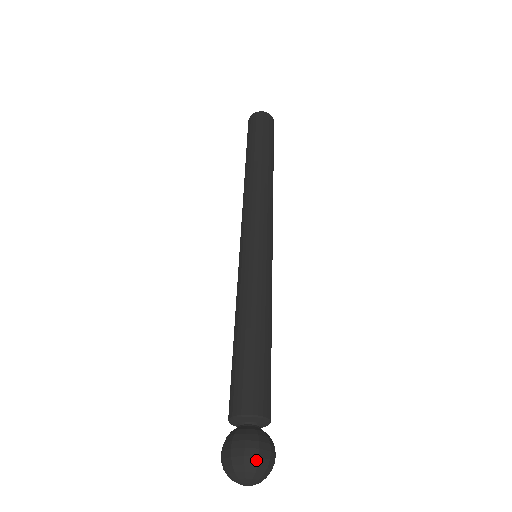
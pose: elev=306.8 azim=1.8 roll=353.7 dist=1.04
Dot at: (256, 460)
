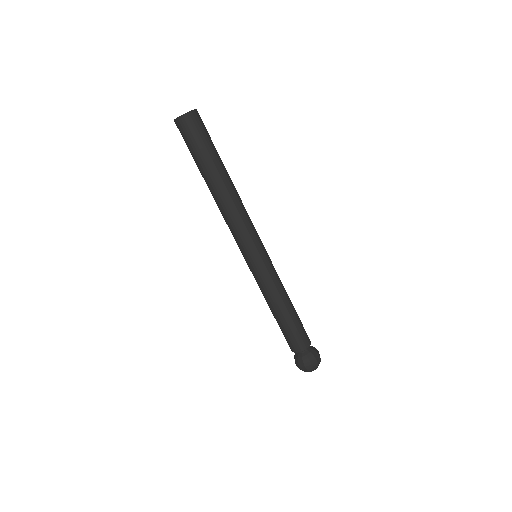
Dot at: (320, 360)
